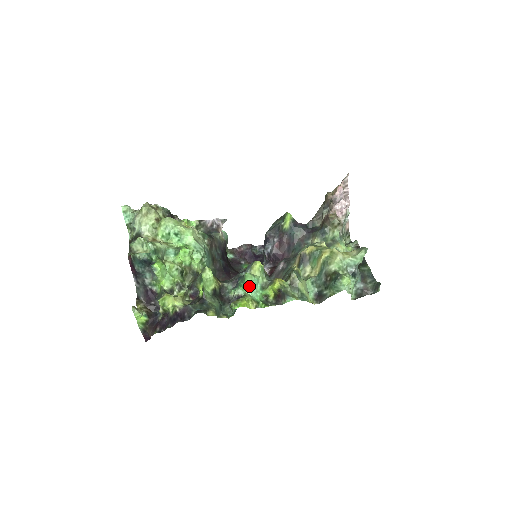
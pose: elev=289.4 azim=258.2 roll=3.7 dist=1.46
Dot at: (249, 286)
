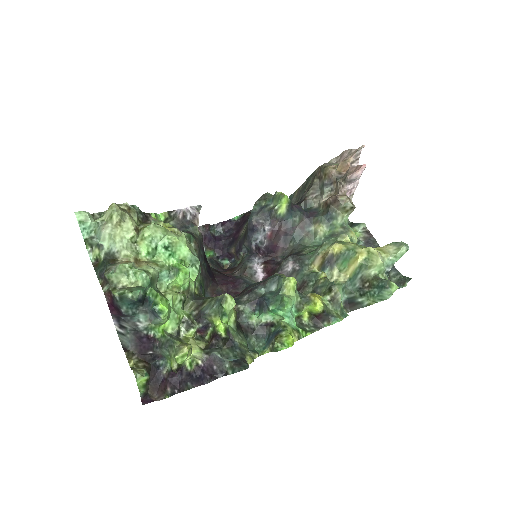
Dot at: (286, 312)
